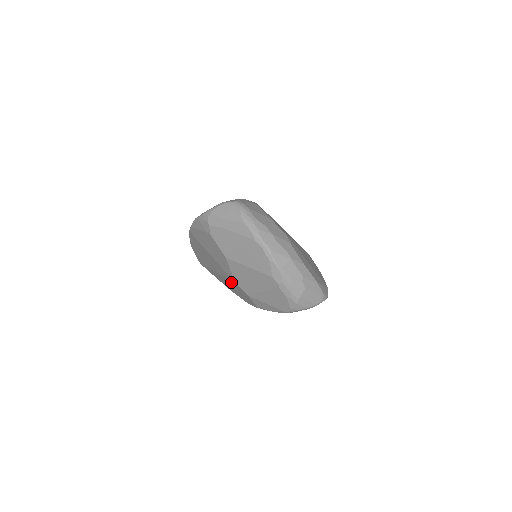
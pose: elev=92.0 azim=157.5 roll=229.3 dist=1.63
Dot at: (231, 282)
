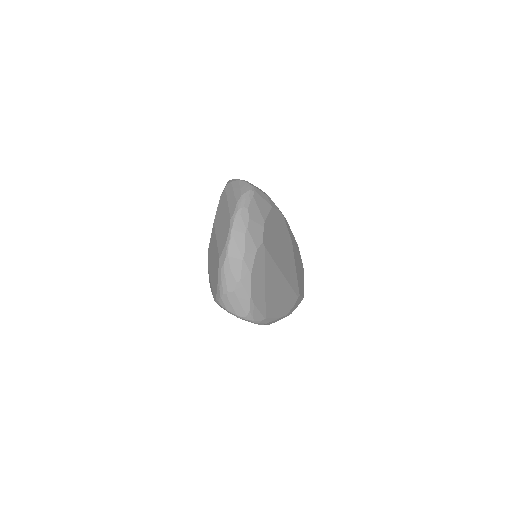
Dot at: occluded
